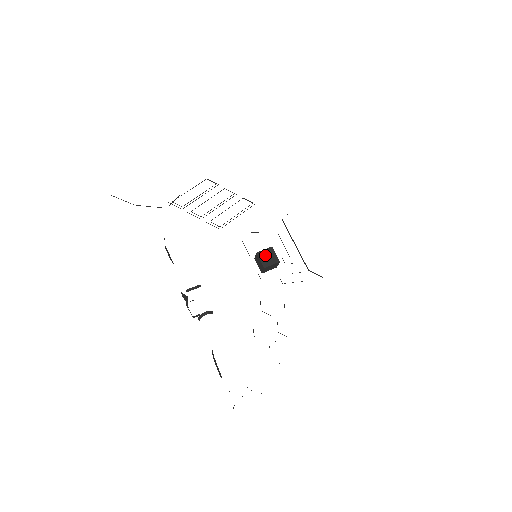
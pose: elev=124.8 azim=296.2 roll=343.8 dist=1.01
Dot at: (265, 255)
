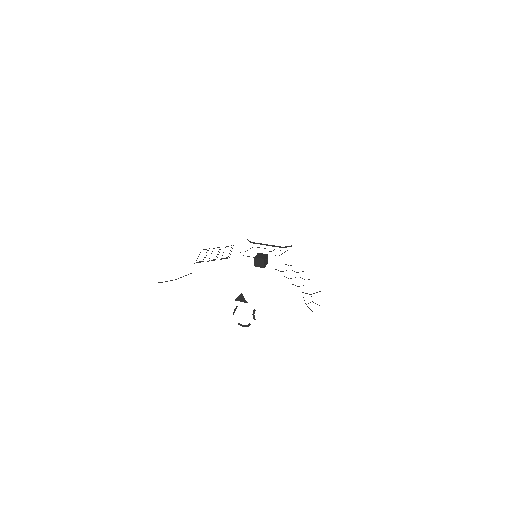
Dot at: (259, 256)
